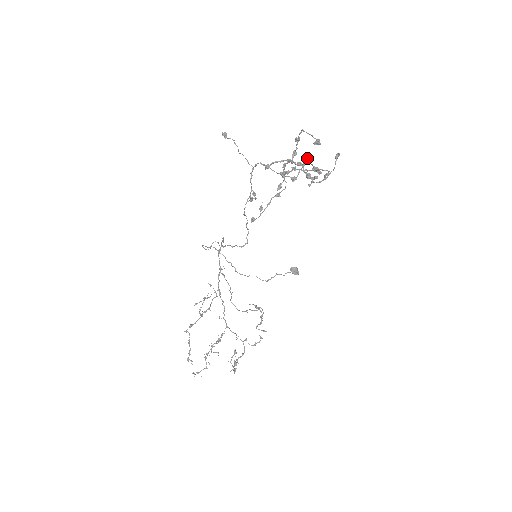
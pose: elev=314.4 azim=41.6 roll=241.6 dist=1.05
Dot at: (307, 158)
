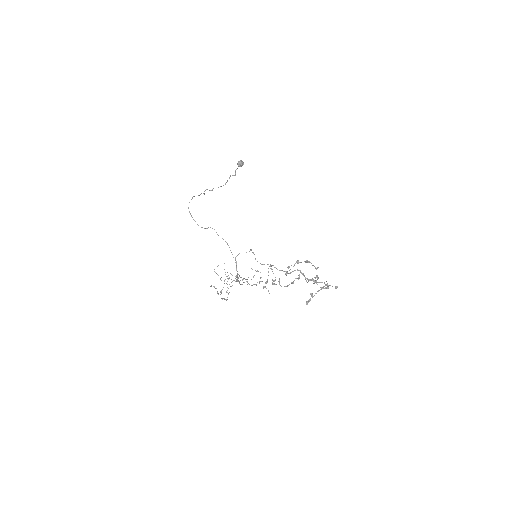
Dot at: occluded
